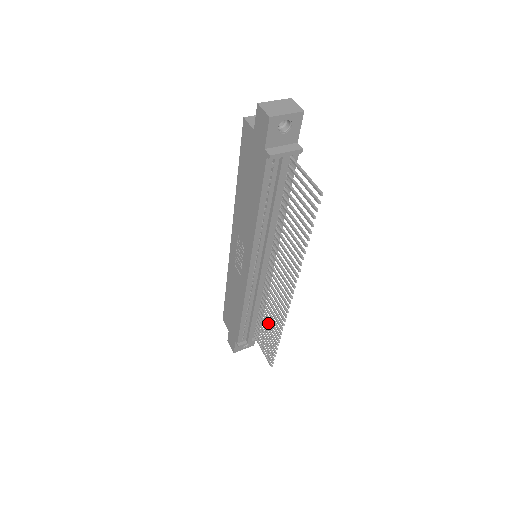
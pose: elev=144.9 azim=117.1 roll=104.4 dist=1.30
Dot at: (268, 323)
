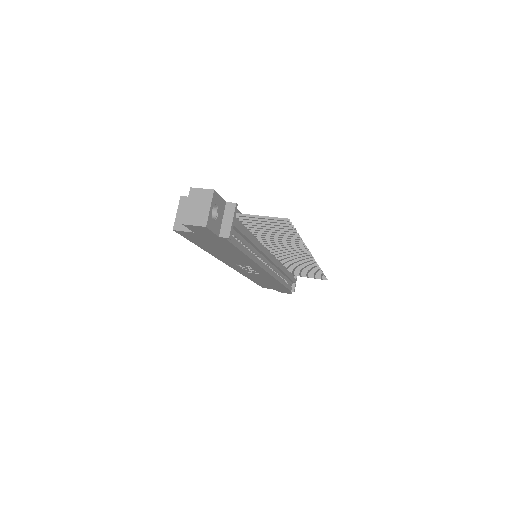
Dot at: (301, 269)
